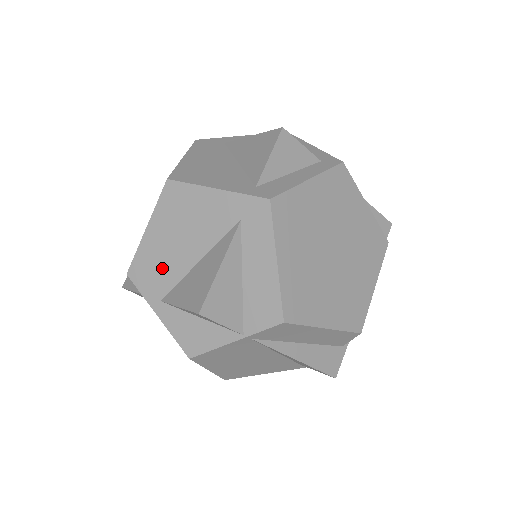
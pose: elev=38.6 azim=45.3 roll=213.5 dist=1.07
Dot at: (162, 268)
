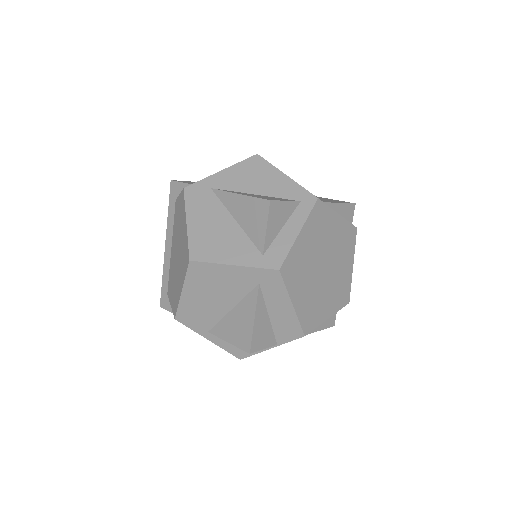
Dot at: (203, 314)
